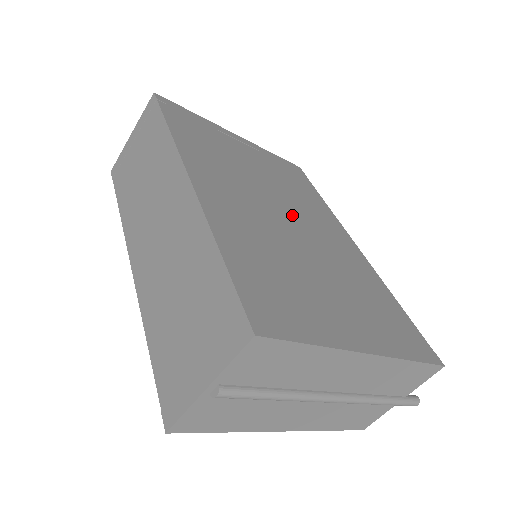
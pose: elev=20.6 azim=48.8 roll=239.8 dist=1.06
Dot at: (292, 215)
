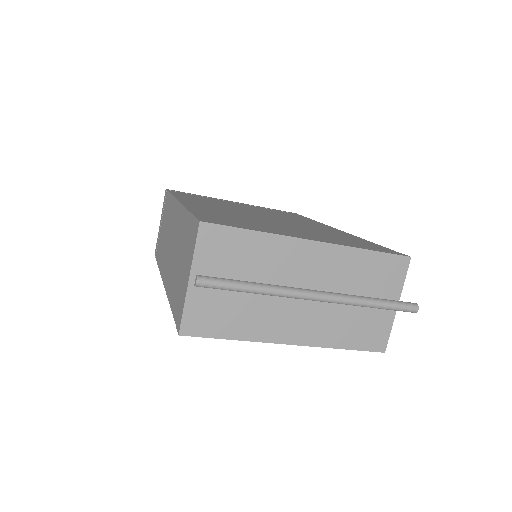
Dot at: (271, 217)
